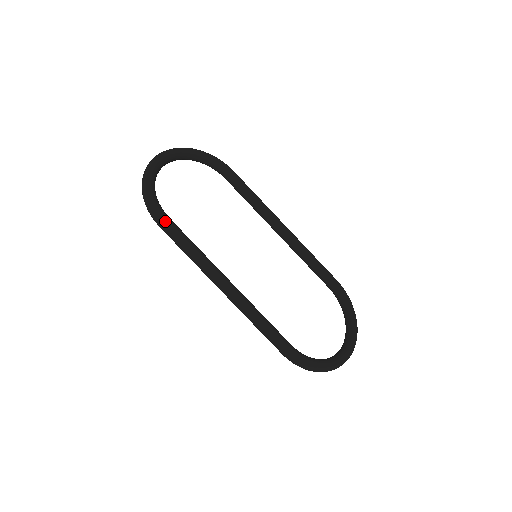
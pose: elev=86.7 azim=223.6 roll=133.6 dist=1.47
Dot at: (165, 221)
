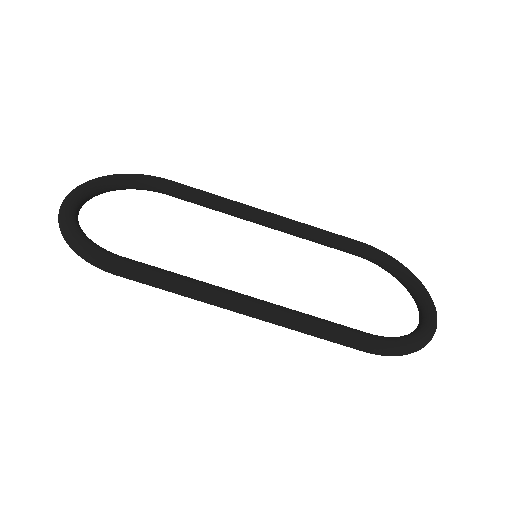
Dot at: (118, 262)
